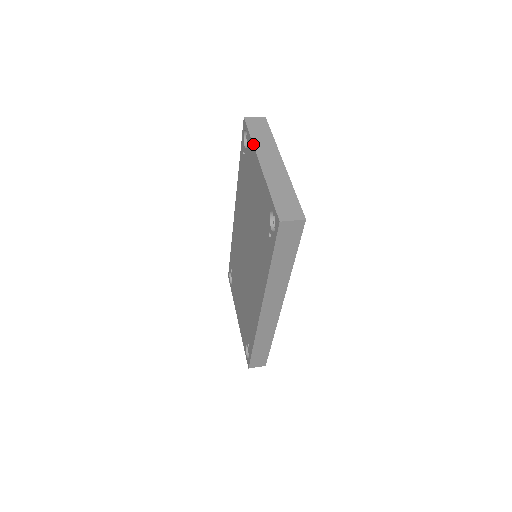
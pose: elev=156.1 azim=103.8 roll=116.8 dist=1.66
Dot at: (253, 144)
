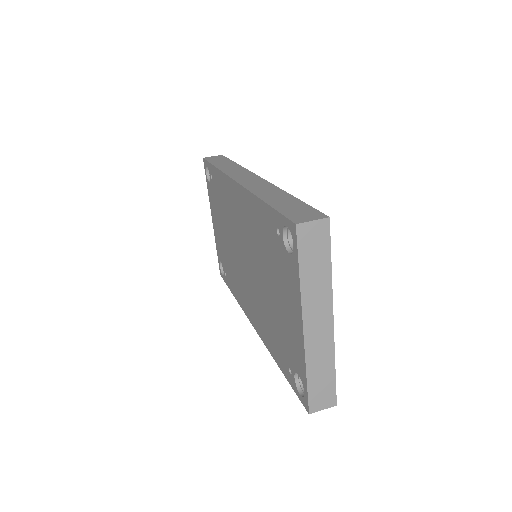
Dot at: (300, 291)
